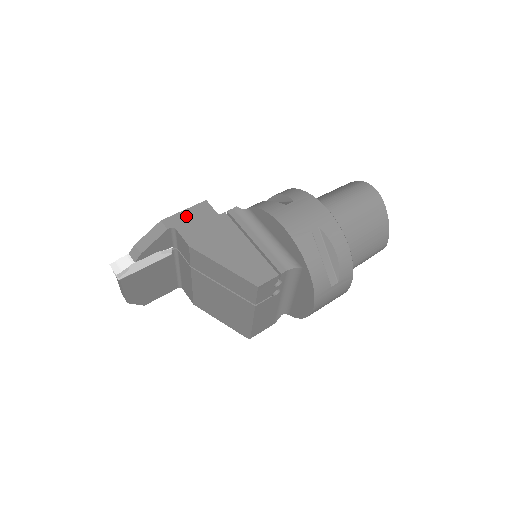
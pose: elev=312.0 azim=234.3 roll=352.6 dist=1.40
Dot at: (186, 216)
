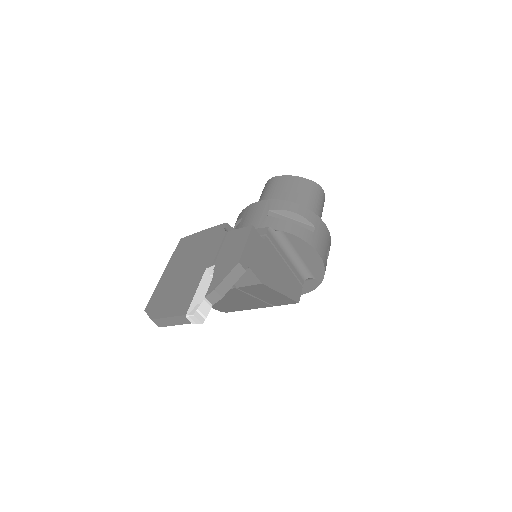
Dot at: (250, 250)
